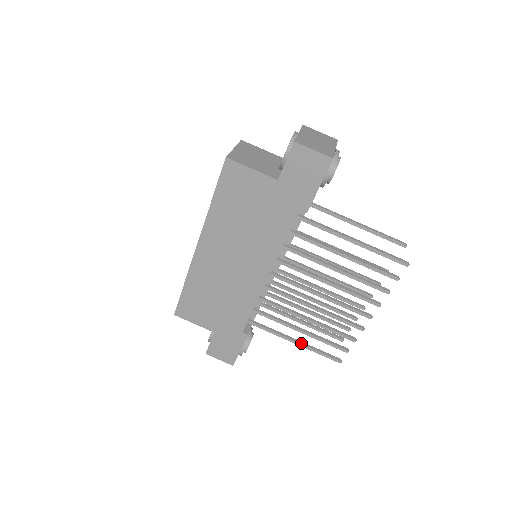
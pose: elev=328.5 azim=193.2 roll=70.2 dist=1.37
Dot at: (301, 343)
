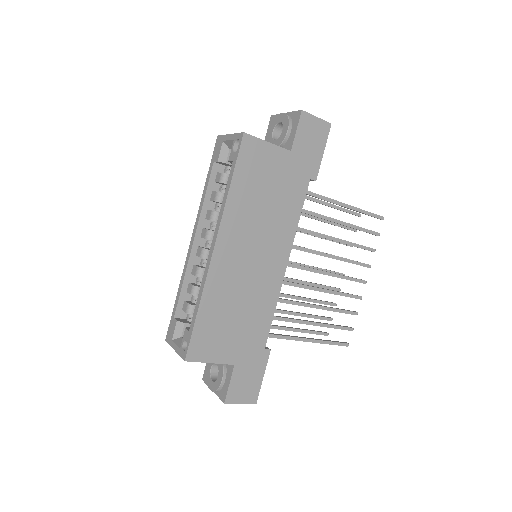
Dot at: (315, 339)
